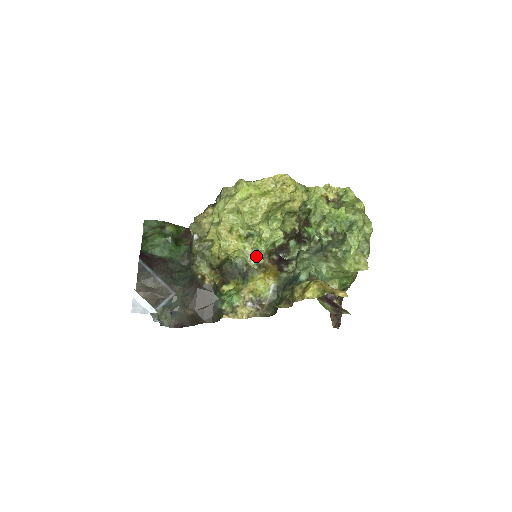
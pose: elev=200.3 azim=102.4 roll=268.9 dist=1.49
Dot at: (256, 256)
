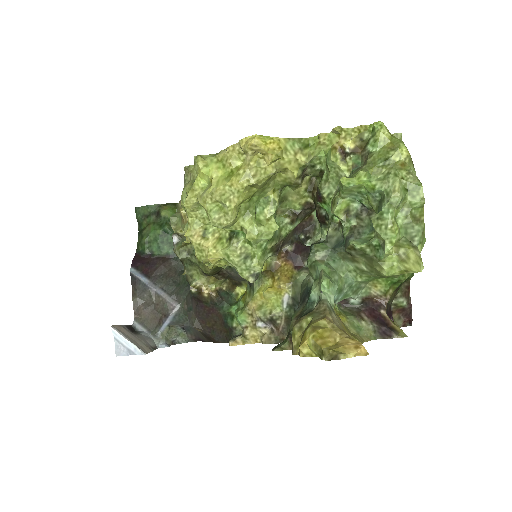
Dot at: (247, 265)
